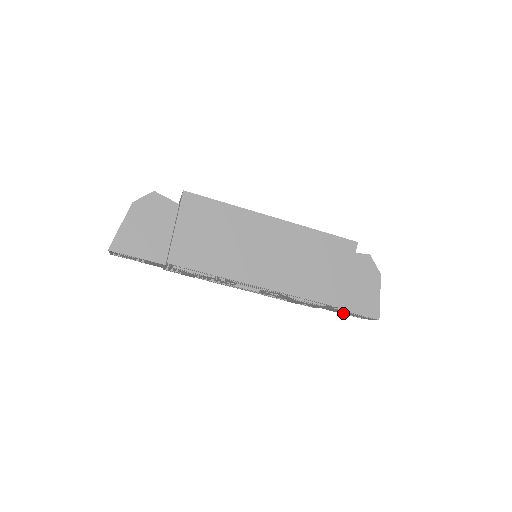
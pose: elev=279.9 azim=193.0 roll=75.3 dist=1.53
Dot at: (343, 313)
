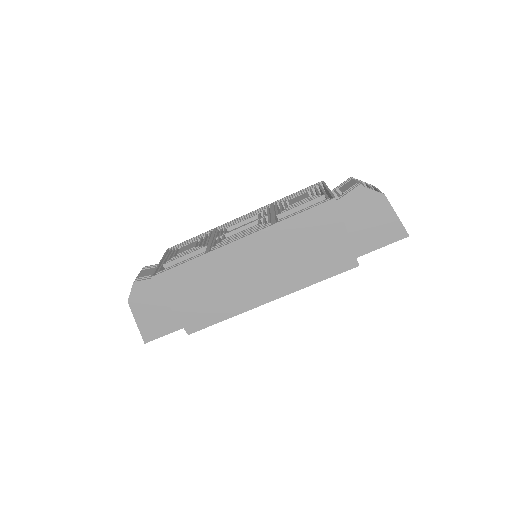
Dot at: occluded
